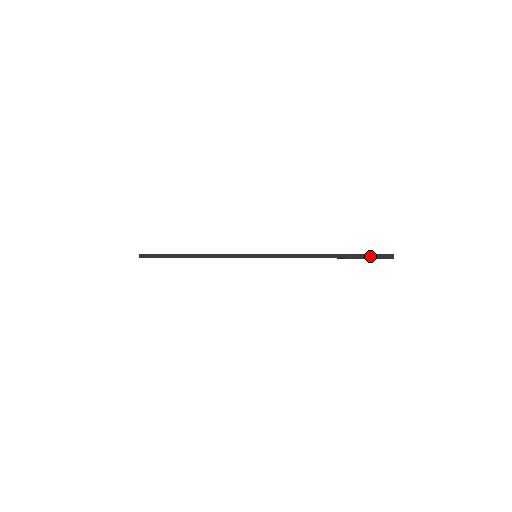
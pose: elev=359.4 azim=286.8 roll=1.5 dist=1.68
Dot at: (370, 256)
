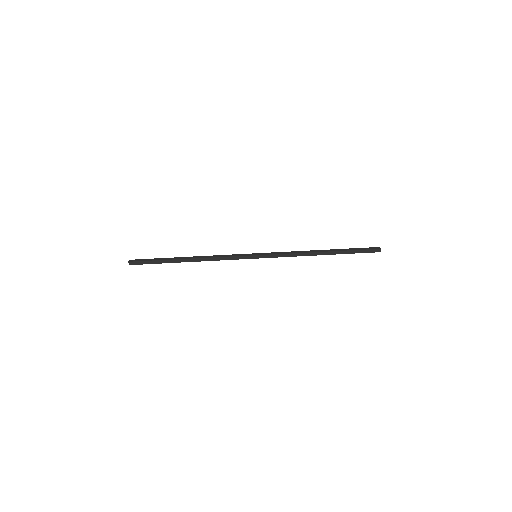
Dot at: (361, 251)
